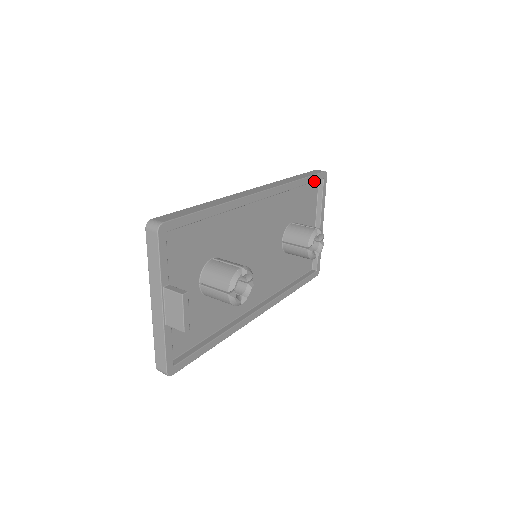
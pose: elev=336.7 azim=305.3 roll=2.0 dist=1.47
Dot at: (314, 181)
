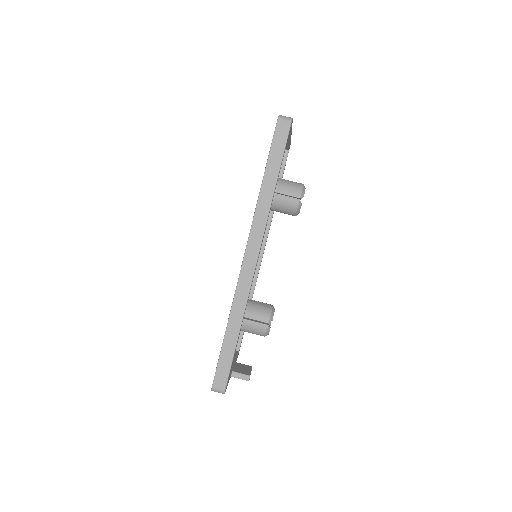
Dot at: (284, 152)
